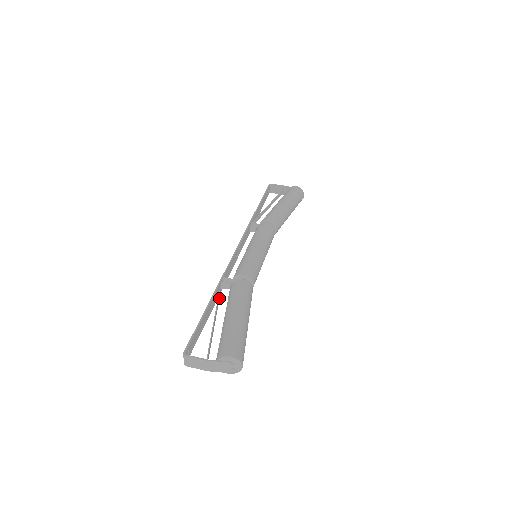
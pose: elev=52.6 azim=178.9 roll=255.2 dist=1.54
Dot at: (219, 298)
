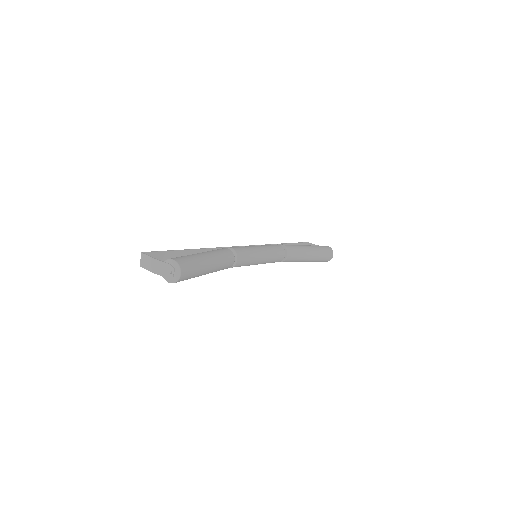
Dot at: occluded
